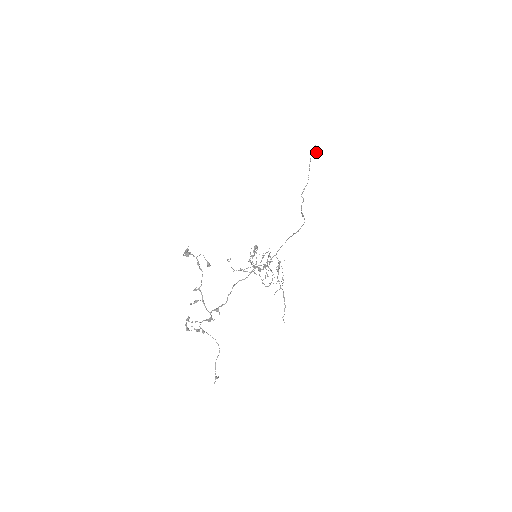
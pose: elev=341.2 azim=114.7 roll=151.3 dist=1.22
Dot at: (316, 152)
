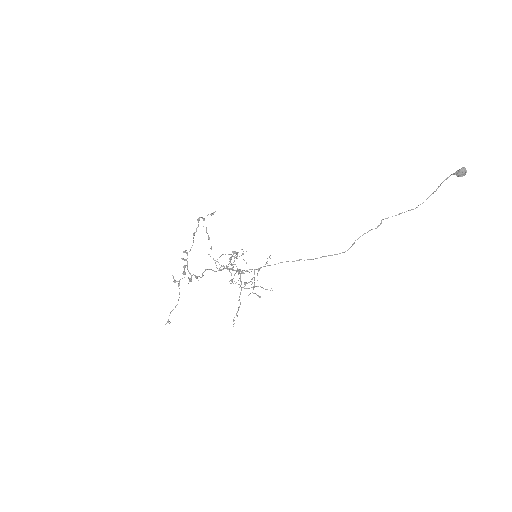
Dot at: (460, 176)
